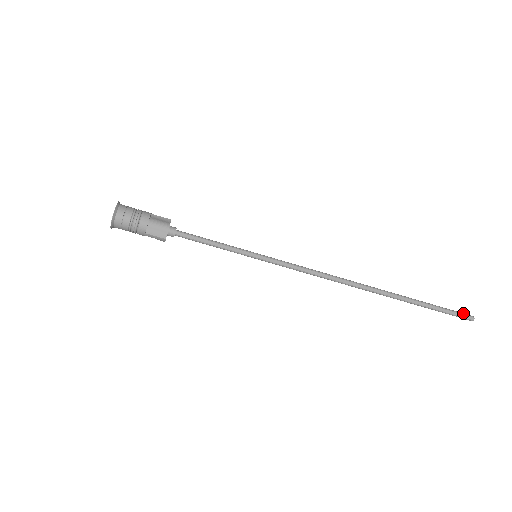
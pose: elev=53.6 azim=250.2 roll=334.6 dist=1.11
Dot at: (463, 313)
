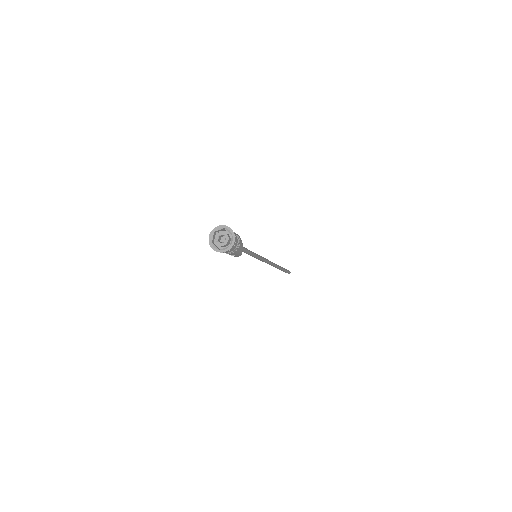
Dot at: (288, 270)
